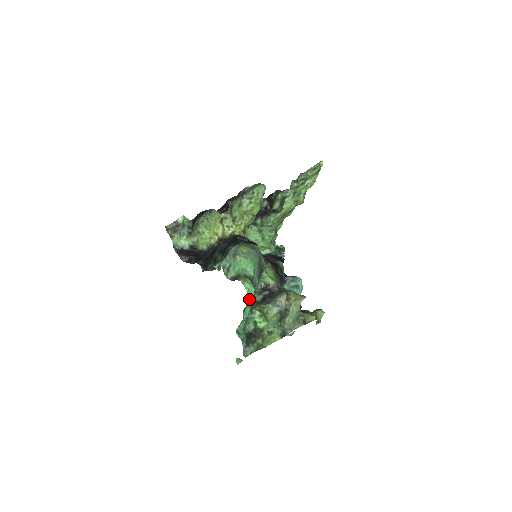
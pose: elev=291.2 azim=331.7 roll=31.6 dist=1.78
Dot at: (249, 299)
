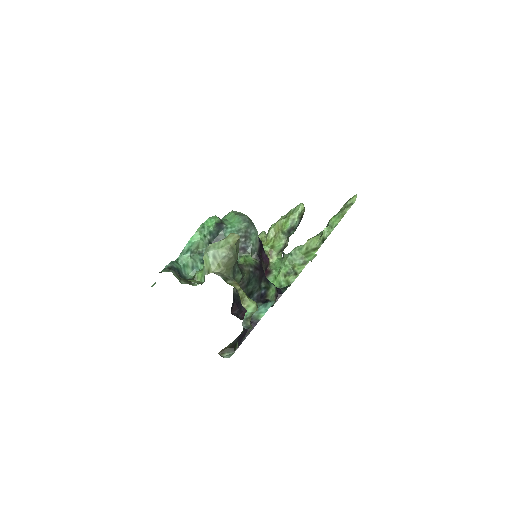
Dot at: (204, 225)
